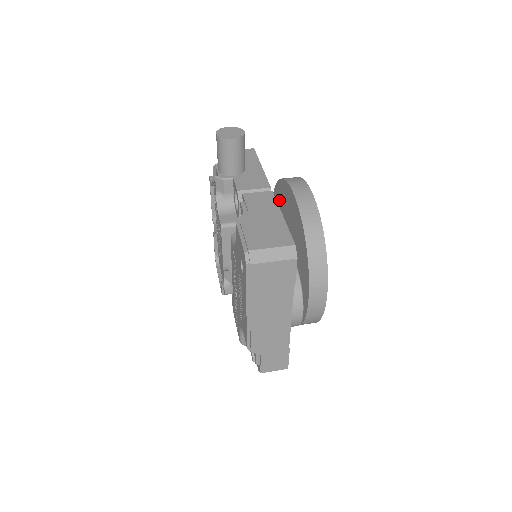
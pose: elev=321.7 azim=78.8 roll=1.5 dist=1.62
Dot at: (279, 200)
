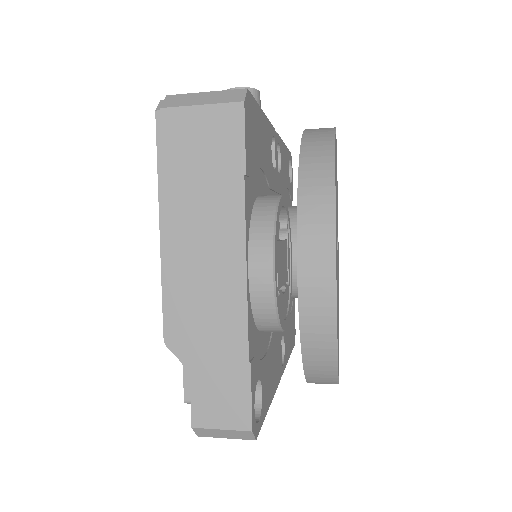
Dot at: occluded
